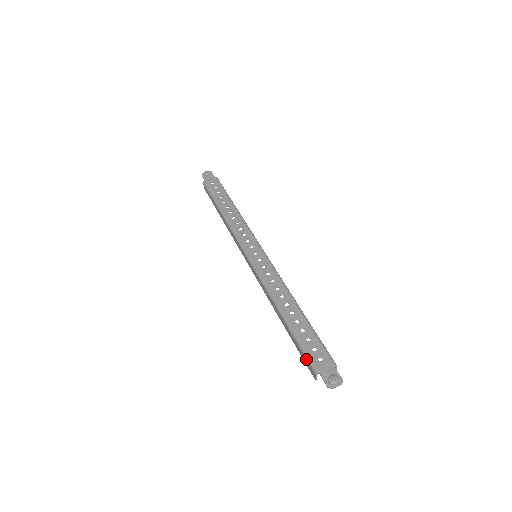
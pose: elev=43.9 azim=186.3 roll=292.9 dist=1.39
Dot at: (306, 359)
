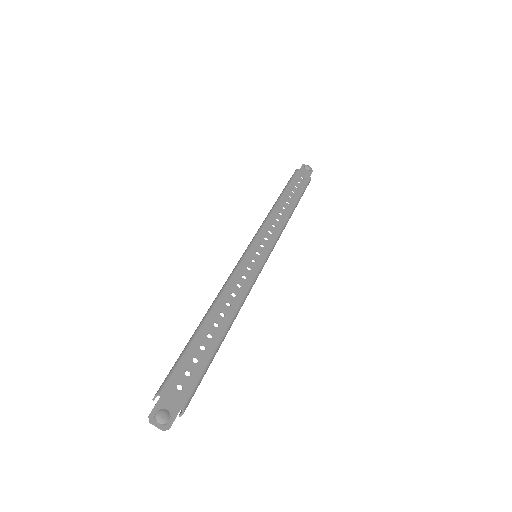
Dot at: (170, 371)
